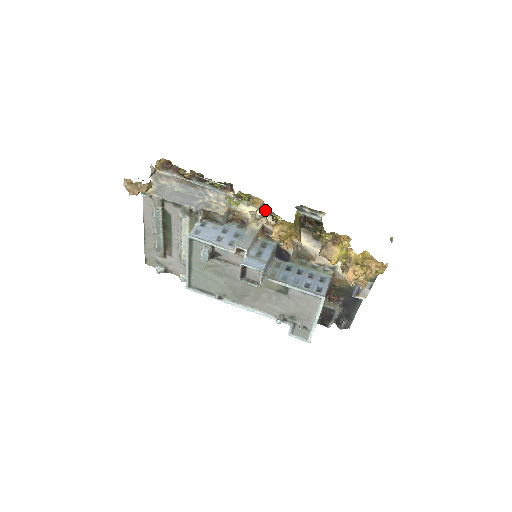
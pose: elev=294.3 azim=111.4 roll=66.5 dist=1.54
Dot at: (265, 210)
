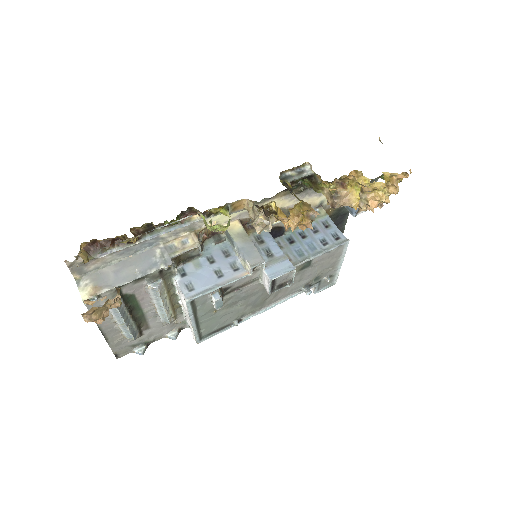
Dot at: occluded
